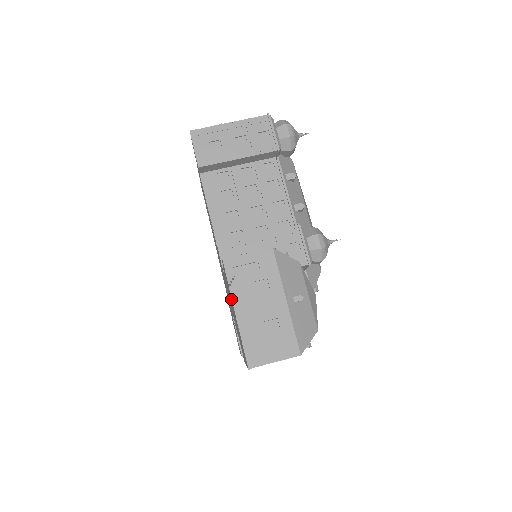
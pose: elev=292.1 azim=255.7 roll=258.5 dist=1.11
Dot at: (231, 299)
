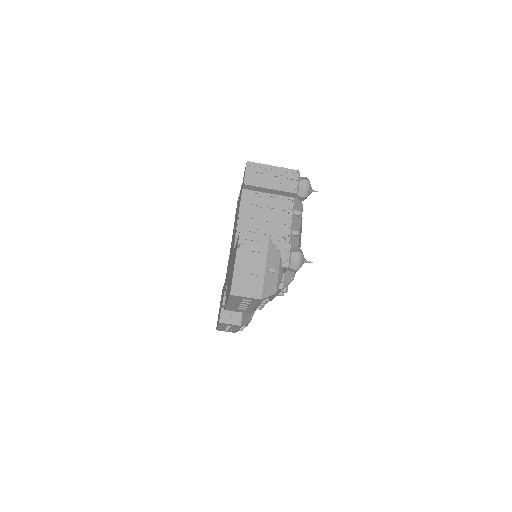
Dot at: (235, 256)
